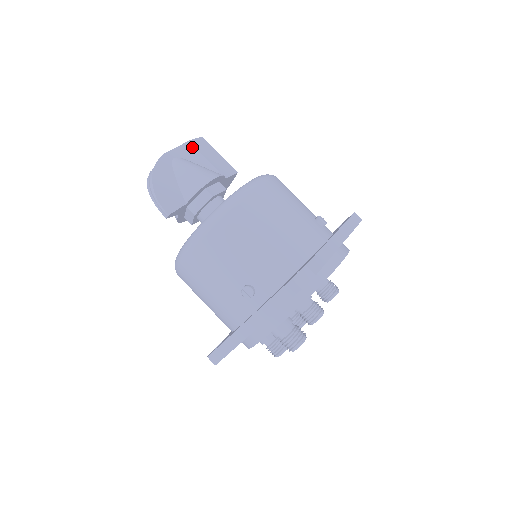
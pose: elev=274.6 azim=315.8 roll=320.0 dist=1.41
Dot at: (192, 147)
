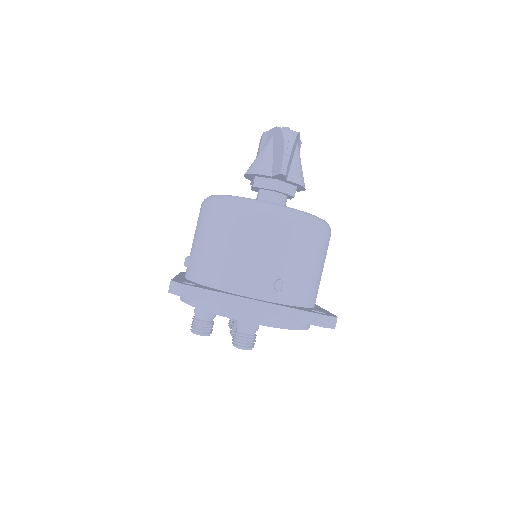
Dot at: occluded
